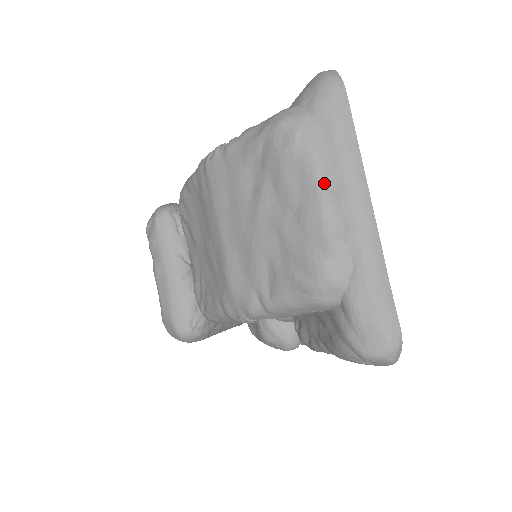
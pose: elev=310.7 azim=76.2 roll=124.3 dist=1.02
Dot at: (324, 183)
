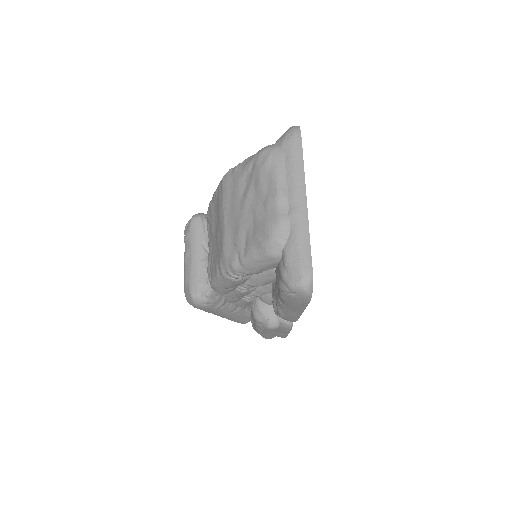
Dot at: (280, 184)
